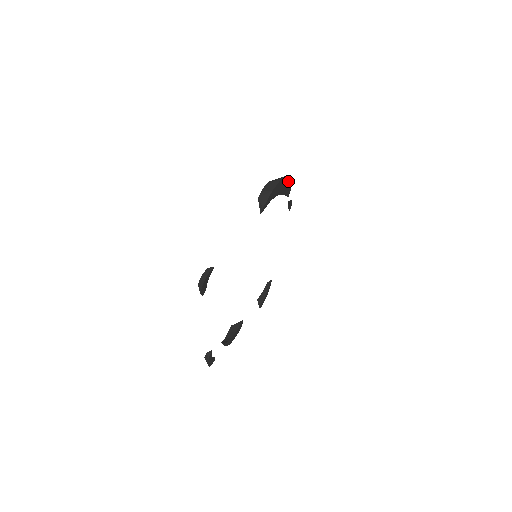
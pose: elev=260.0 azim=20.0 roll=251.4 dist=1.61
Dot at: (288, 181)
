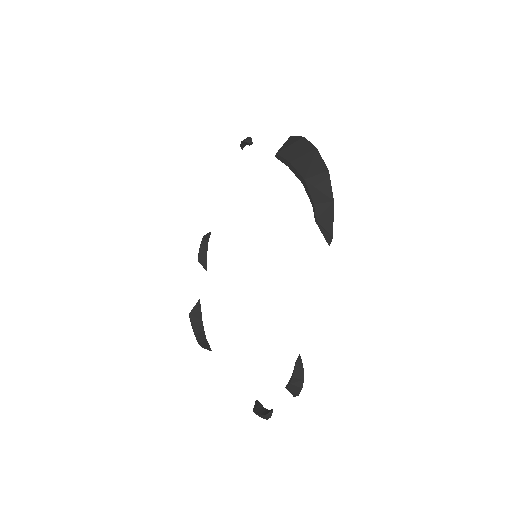
Dot at: occluded
